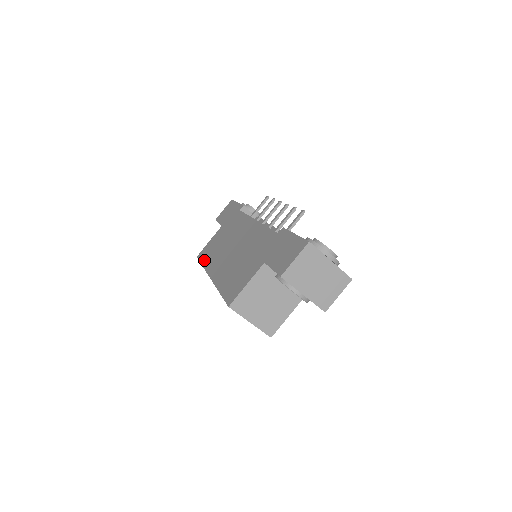
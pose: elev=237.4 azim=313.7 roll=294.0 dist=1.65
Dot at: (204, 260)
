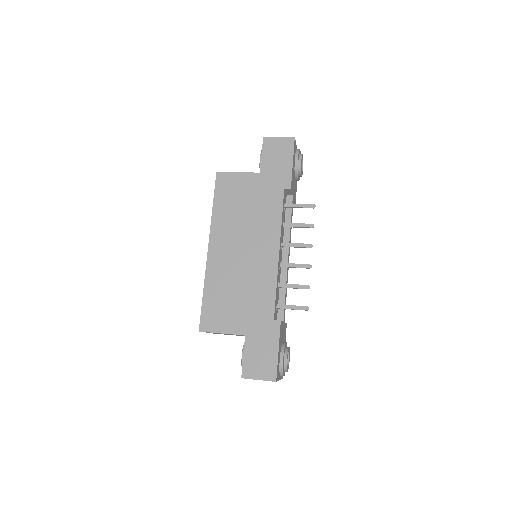
Dot at: (218, 202)
